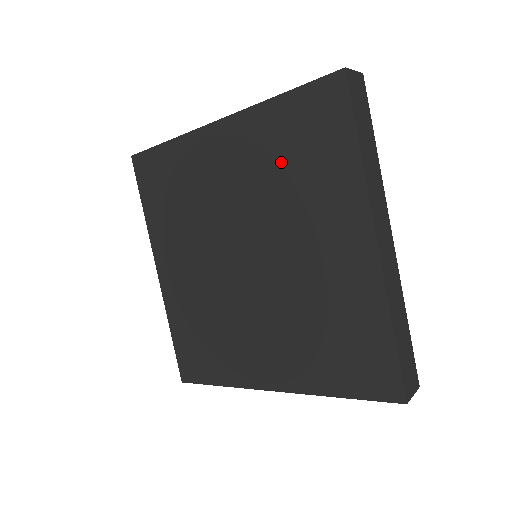
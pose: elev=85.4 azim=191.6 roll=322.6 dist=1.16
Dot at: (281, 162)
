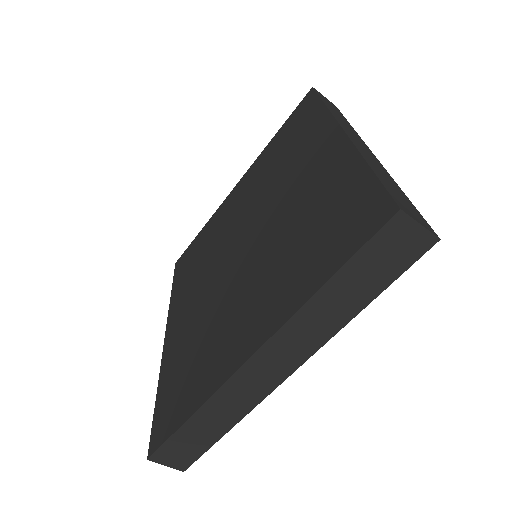
Dot at: (310, 216)
